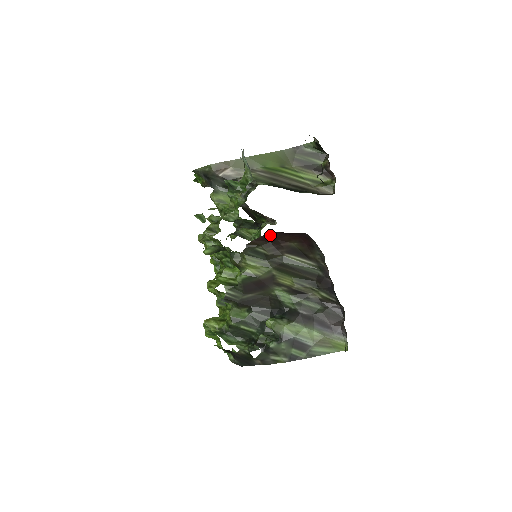
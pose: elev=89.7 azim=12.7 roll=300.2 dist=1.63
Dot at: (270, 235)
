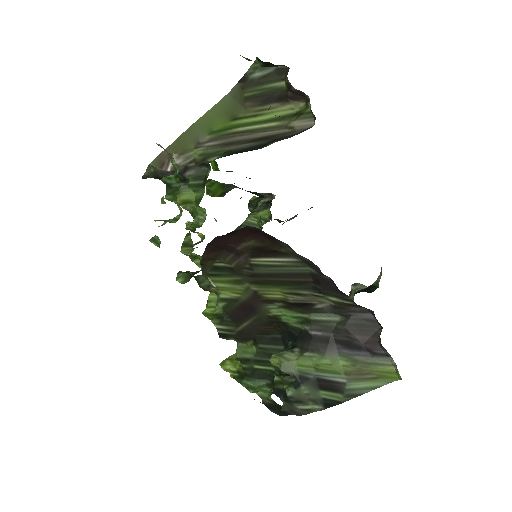
Dot at: (213, 243)
